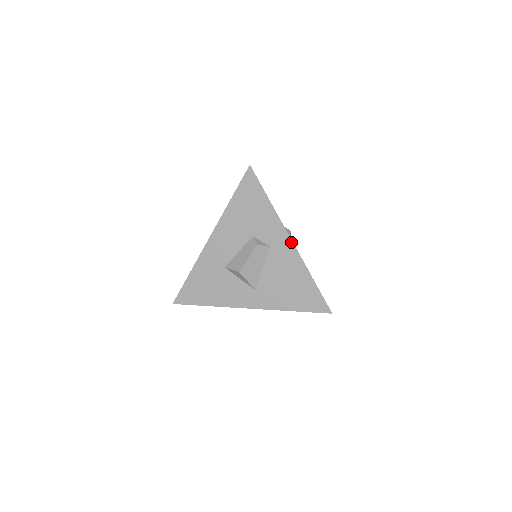
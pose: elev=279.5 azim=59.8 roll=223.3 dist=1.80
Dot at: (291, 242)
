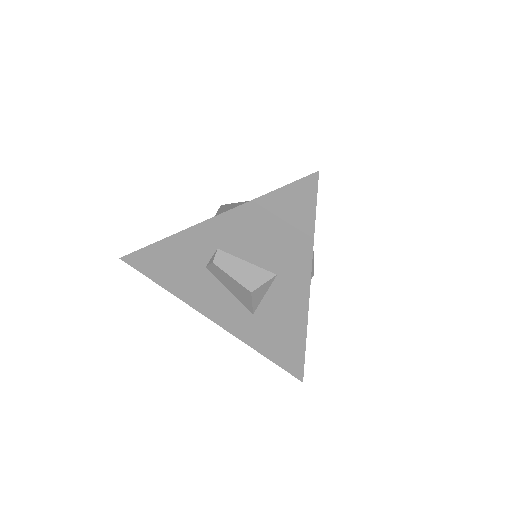
Dot at: occluded
